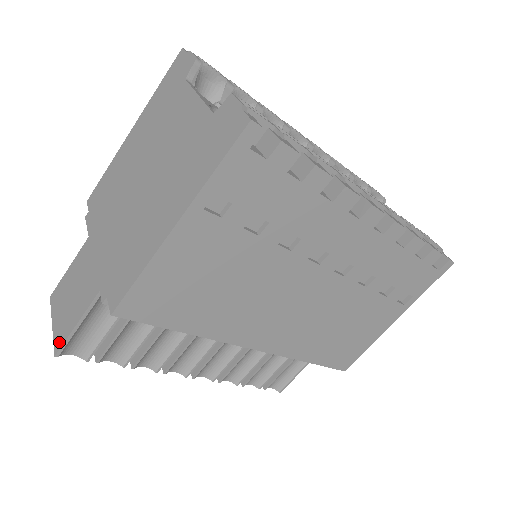
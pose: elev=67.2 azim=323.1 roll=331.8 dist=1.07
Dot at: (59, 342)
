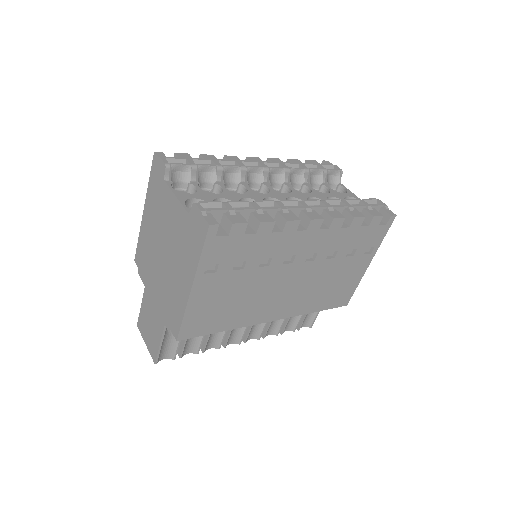
Dot at: (154, 356)
